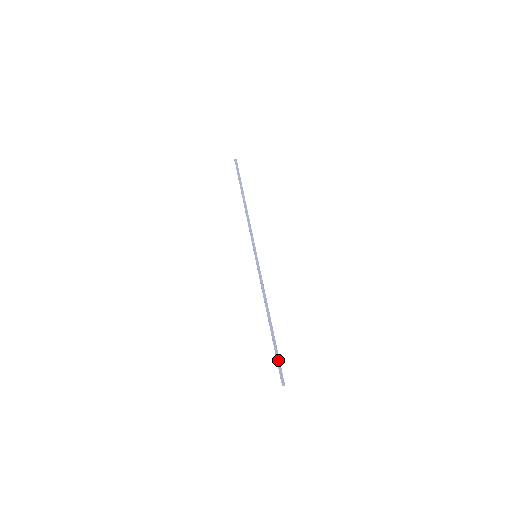
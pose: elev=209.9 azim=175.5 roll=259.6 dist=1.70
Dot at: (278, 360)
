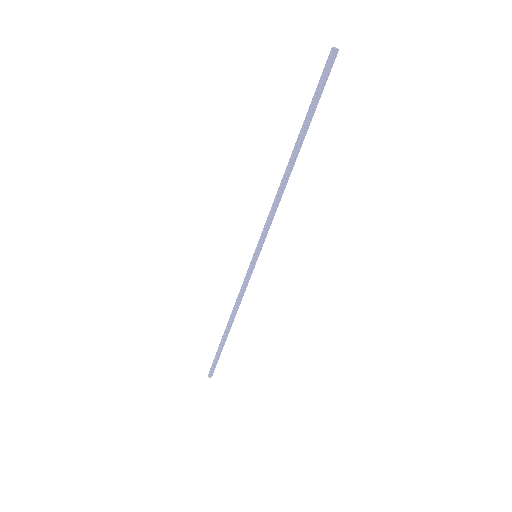
Dot at: (215, 360)
